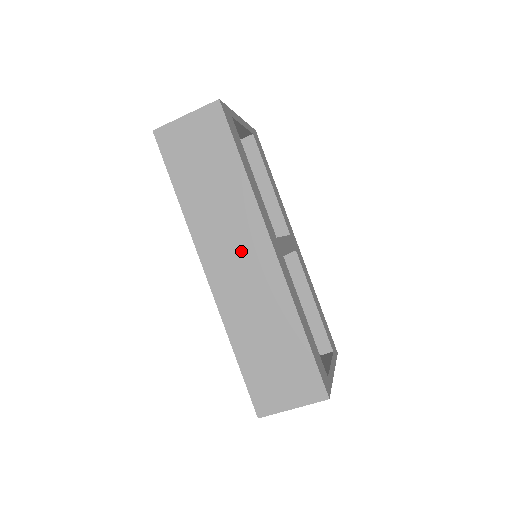
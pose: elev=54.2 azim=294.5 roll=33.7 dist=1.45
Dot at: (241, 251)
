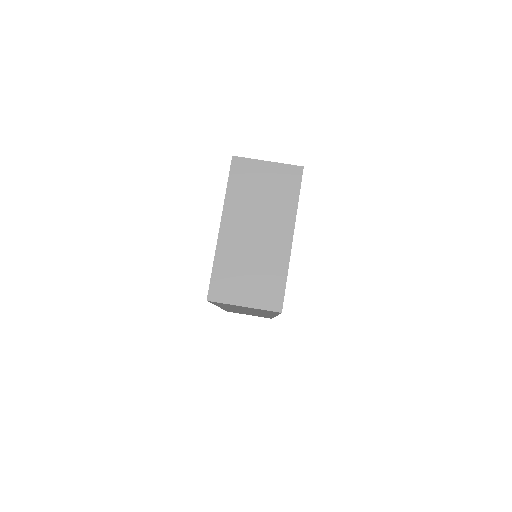
Dot at: occluded
